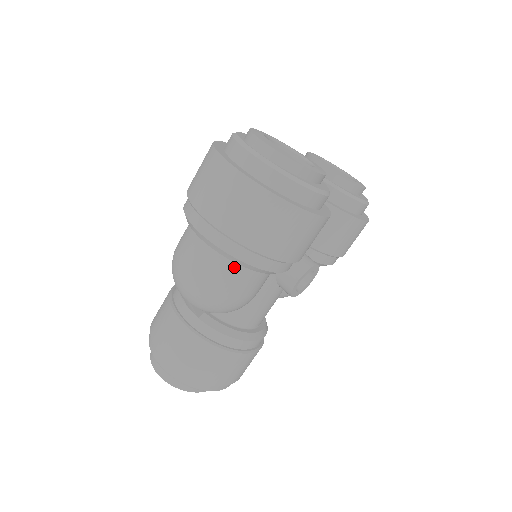
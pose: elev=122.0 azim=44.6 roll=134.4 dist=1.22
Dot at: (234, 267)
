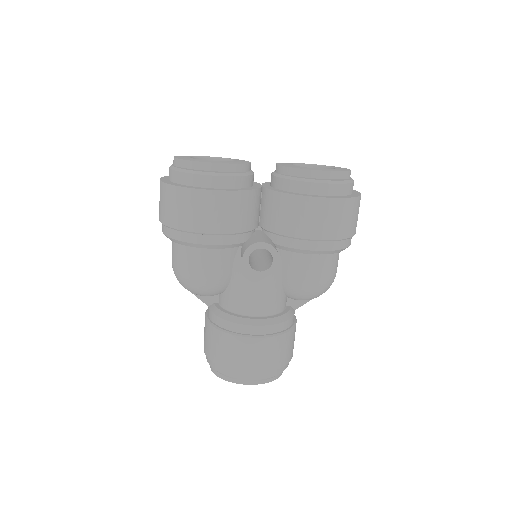
Dot at: (179, 247)
